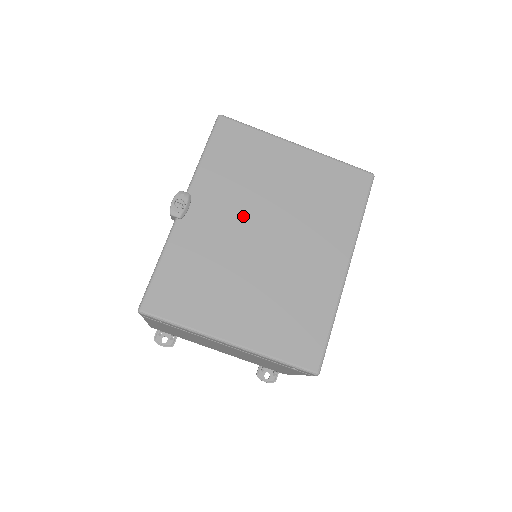
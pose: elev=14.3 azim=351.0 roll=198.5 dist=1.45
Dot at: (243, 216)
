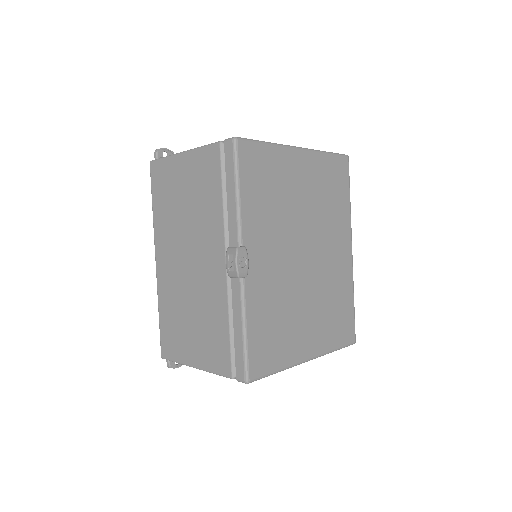
Dot at: (286, 245)
